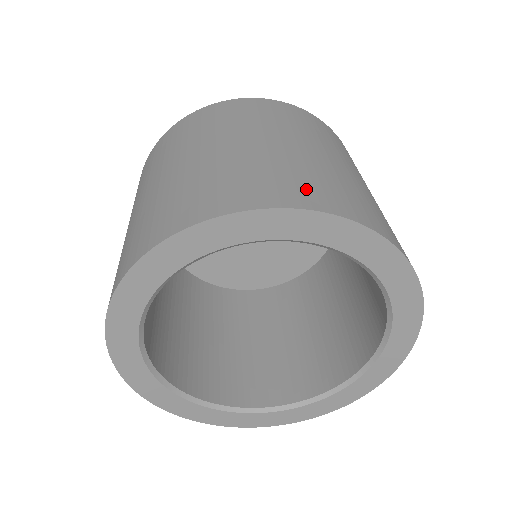
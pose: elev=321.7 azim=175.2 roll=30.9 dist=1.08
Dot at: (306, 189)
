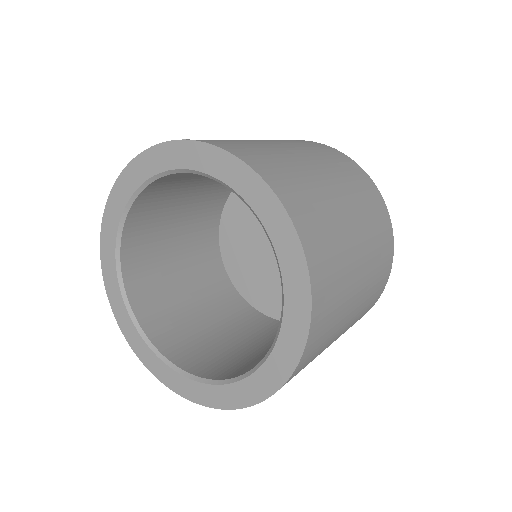
Dot at: occluded
